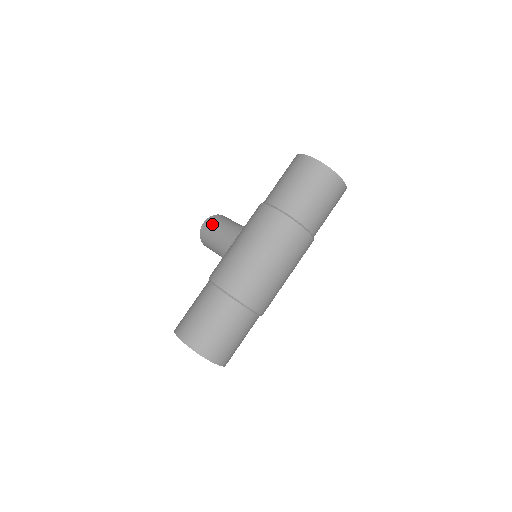
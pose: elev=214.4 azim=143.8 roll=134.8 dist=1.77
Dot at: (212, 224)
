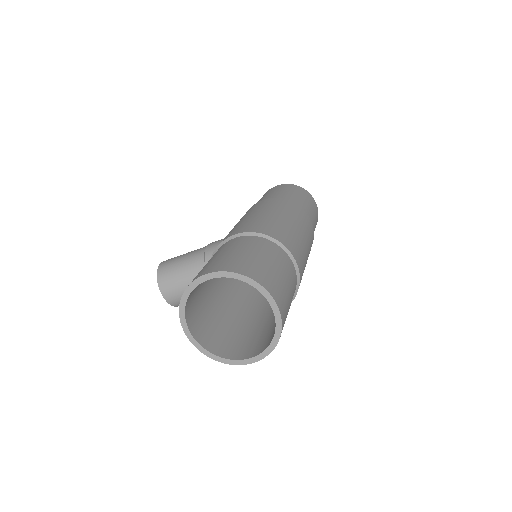
Dot at: (177, 256)
